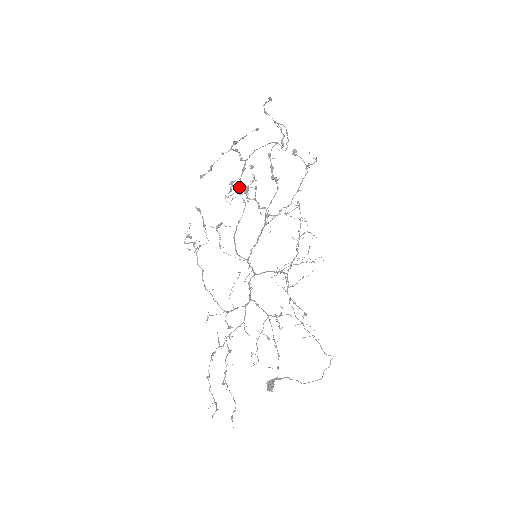
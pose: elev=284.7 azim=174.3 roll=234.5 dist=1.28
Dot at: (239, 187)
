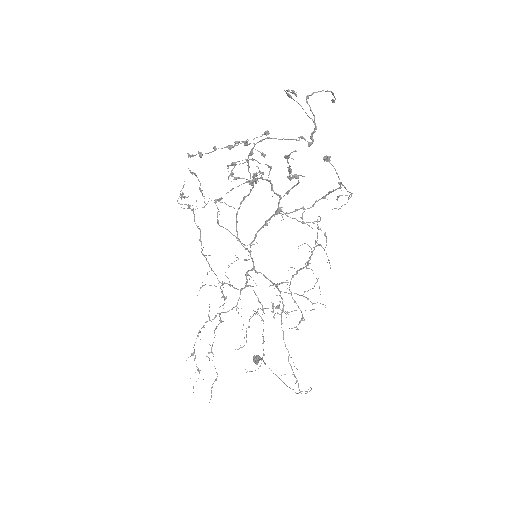
Dot at: (242, 178)
